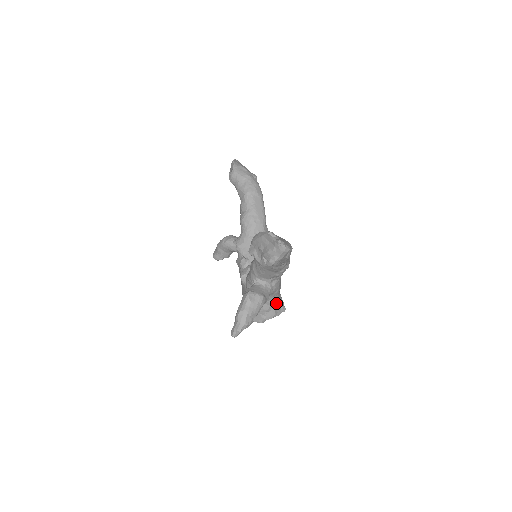
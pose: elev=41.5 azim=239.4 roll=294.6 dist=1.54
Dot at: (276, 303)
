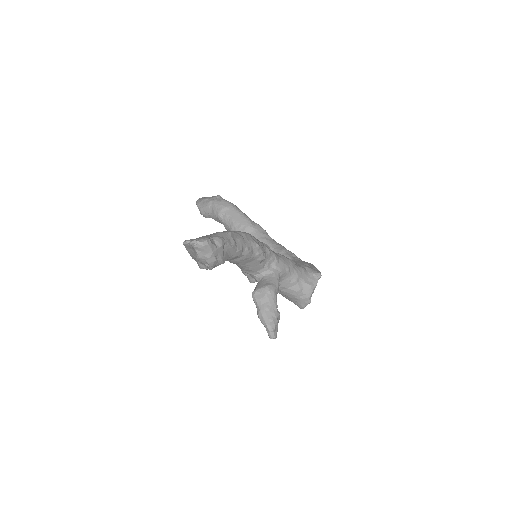
Dot at: (303, 277)
